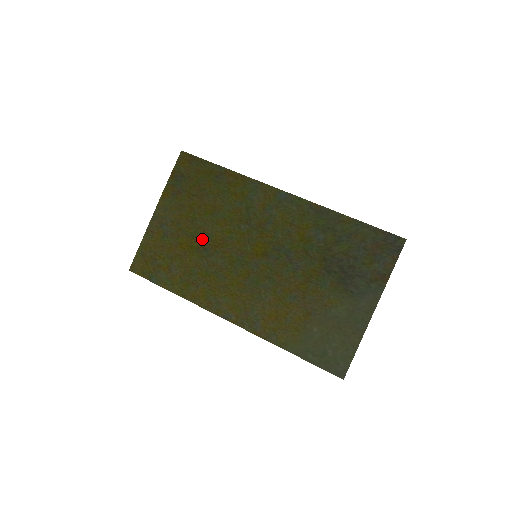
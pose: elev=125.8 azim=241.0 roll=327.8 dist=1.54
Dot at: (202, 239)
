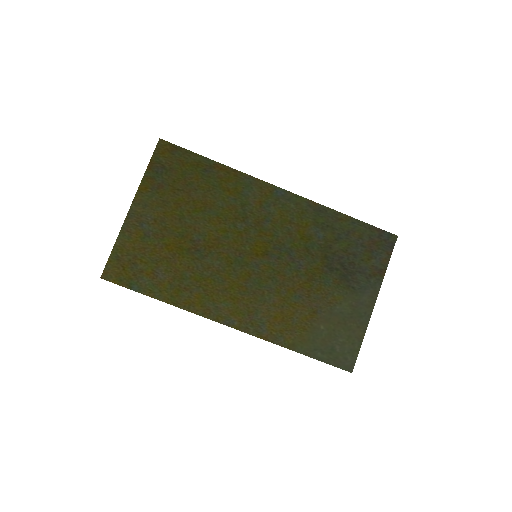
Dot at: (193, 239)
